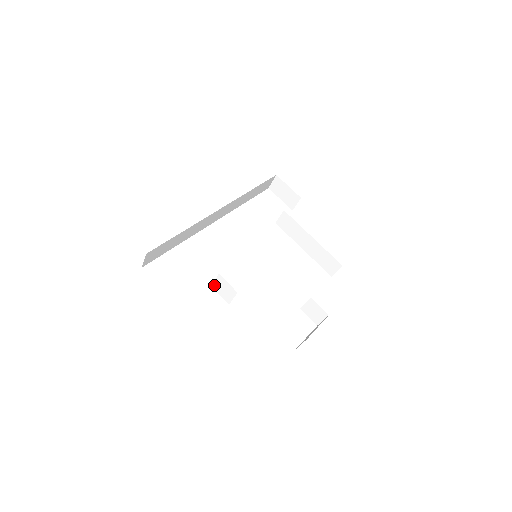
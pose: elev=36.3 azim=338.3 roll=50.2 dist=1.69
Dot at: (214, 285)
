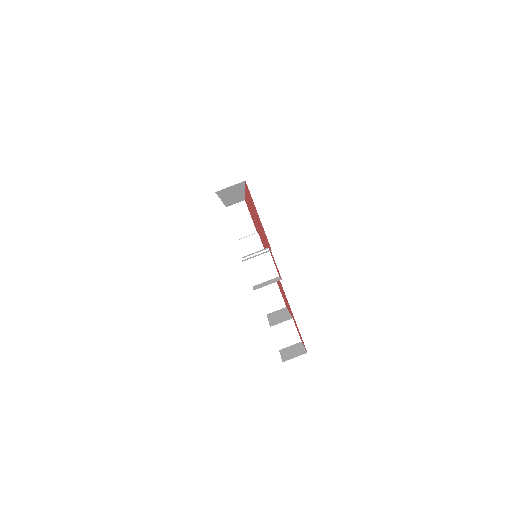
Dot at: occluded
